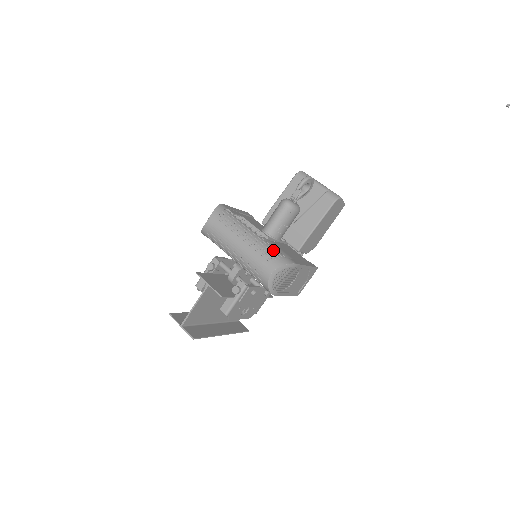
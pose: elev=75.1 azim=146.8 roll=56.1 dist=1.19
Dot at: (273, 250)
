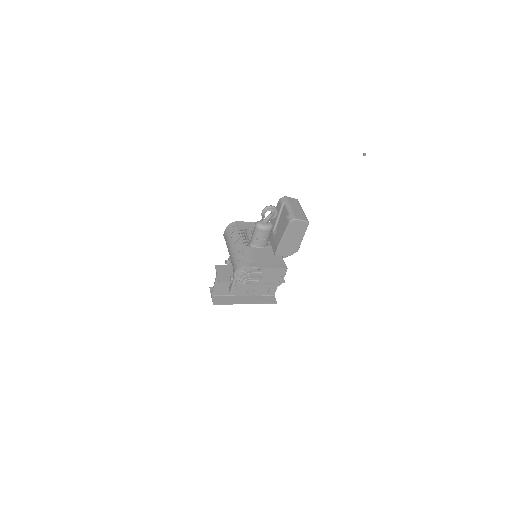
Dot at: (242, 257)
